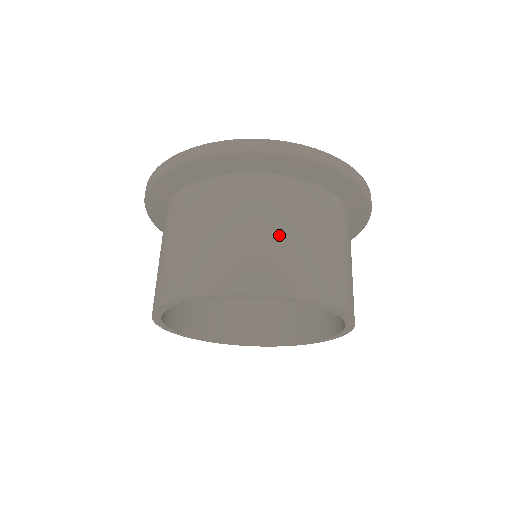
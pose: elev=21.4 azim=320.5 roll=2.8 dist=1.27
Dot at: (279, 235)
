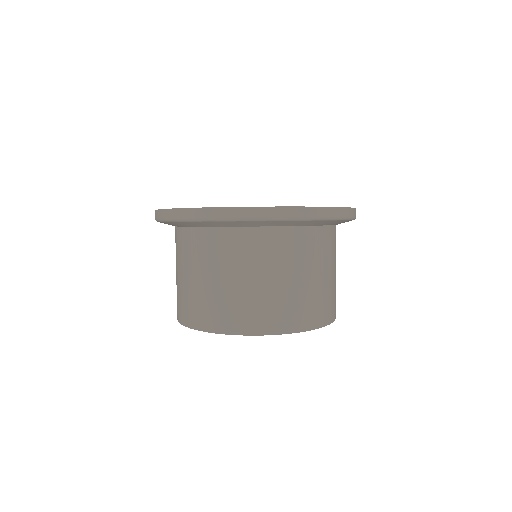
Dot at: (333, 277)
